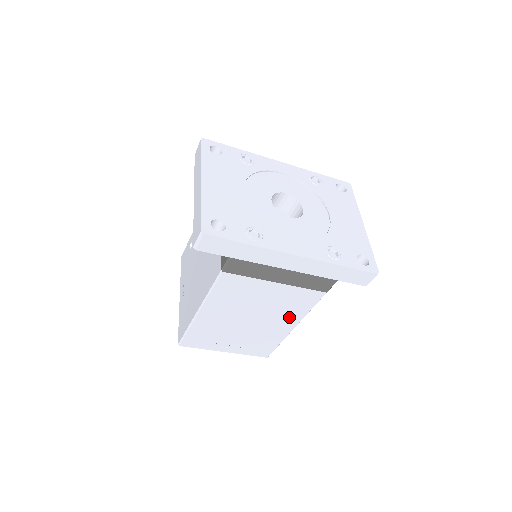
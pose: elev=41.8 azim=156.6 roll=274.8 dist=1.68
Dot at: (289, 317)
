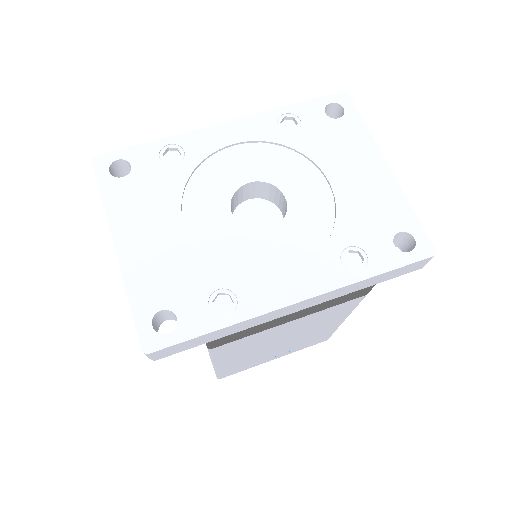
Dot at: (330, 321)
